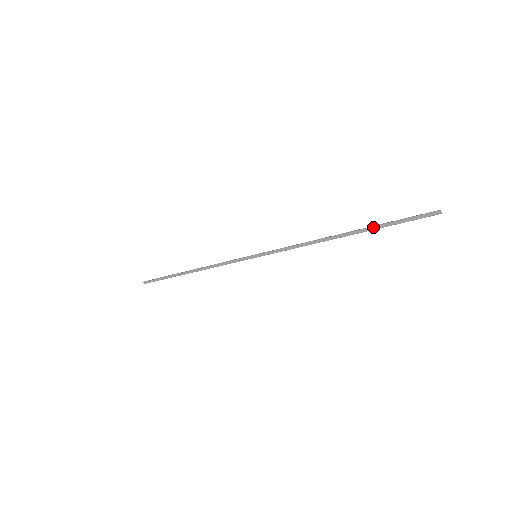
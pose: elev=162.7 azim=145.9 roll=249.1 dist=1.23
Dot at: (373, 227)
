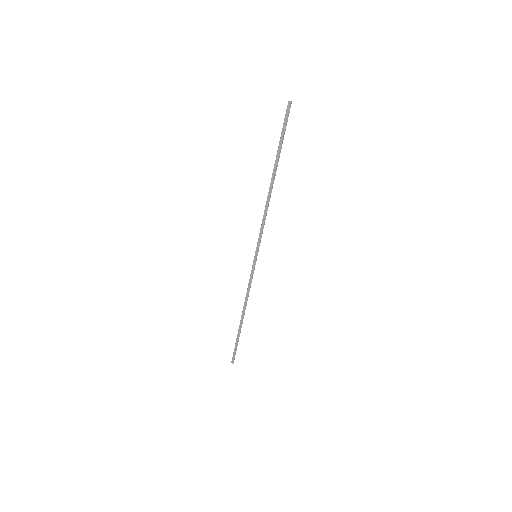
Dot at: (277, 154)
